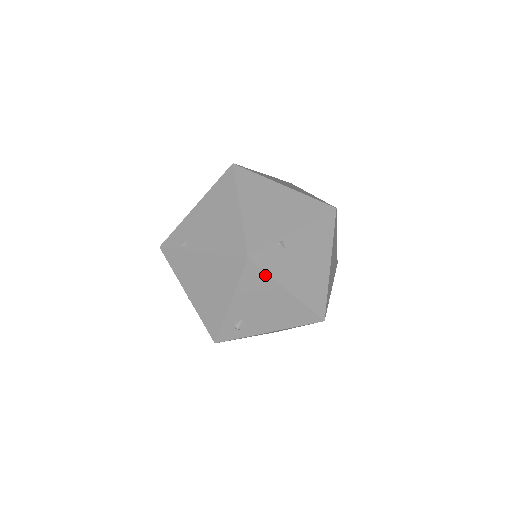
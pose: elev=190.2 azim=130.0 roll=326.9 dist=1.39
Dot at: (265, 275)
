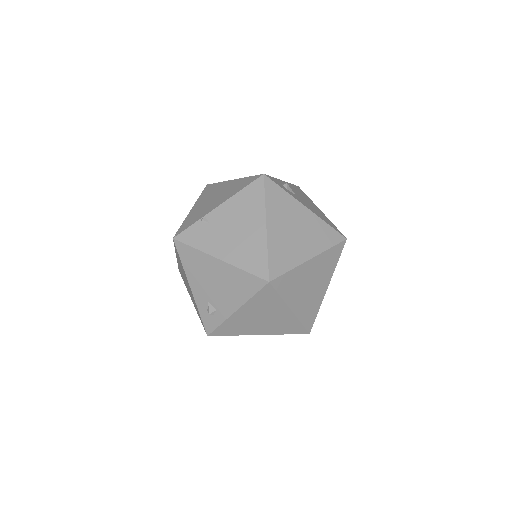
Dot at: (193, 250)
